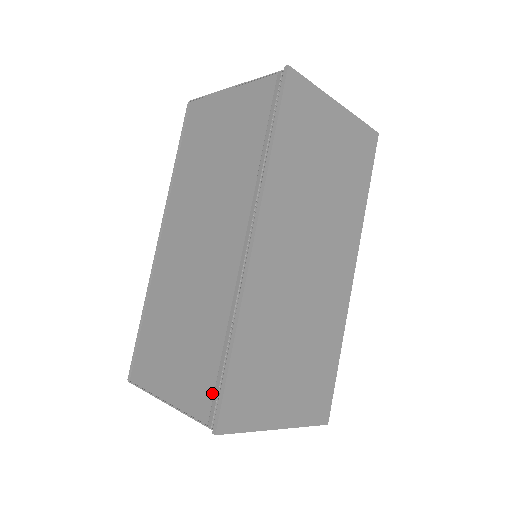
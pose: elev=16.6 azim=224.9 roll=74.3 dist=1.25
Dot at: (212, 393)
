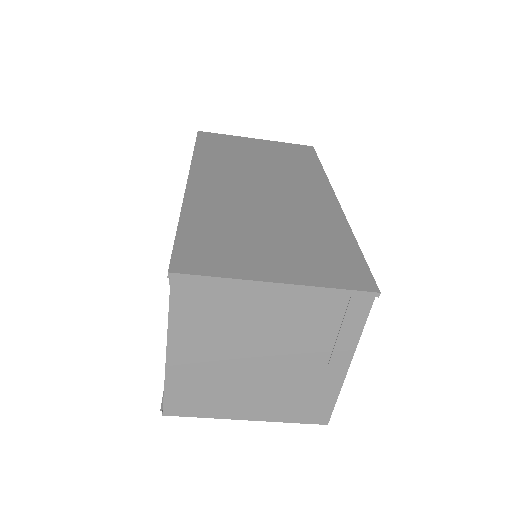
Dot at: occluded
